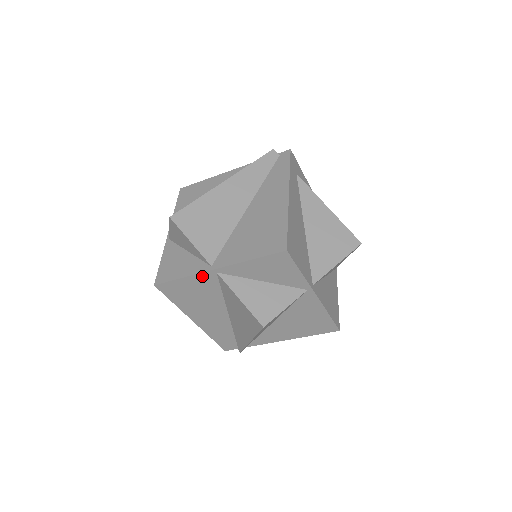
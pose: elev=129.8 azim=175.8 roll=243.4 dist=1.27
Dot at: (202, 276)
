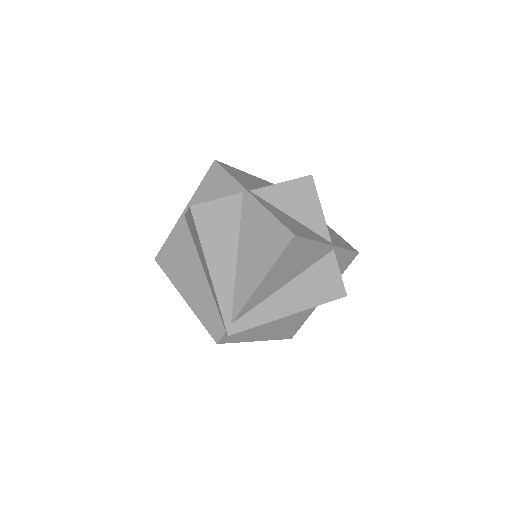
Dot at: (178, 227)
